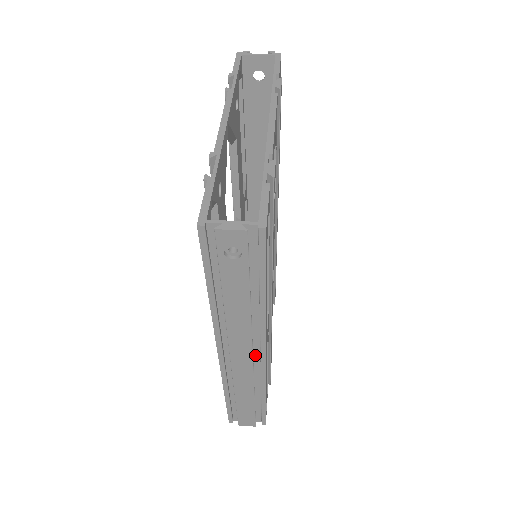
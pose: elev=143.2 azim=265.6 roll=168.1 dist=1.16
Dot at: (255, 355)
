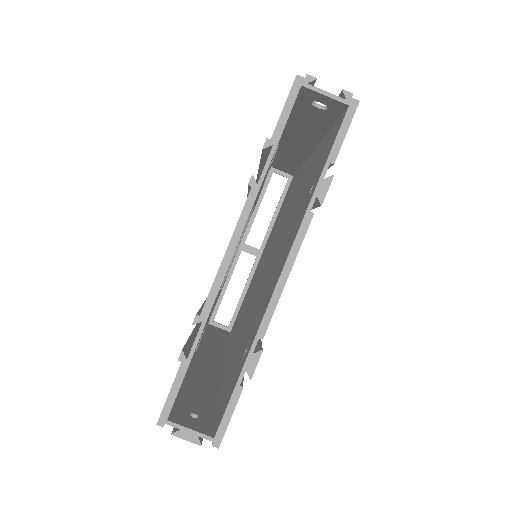
Dot at: occluded
